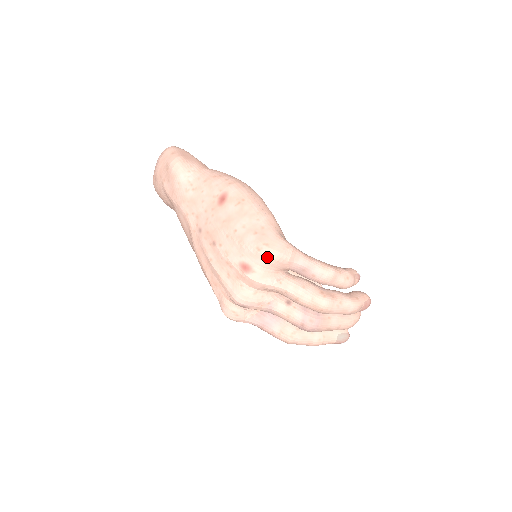
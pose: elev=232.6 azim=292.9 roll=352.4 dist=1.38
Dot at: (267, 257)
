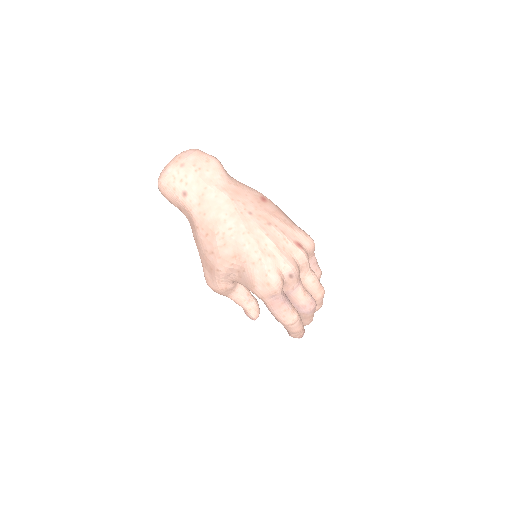
Dot at: (311, 242)
